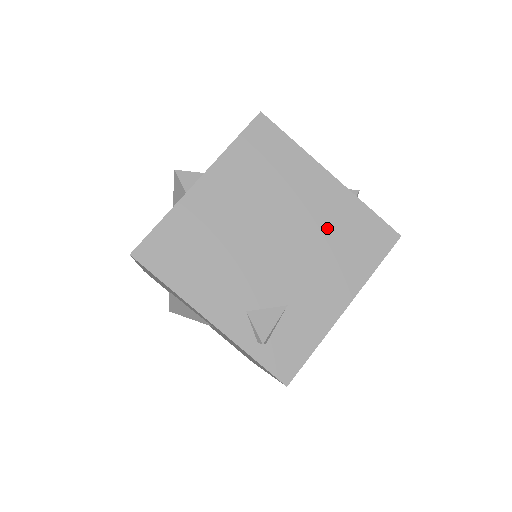
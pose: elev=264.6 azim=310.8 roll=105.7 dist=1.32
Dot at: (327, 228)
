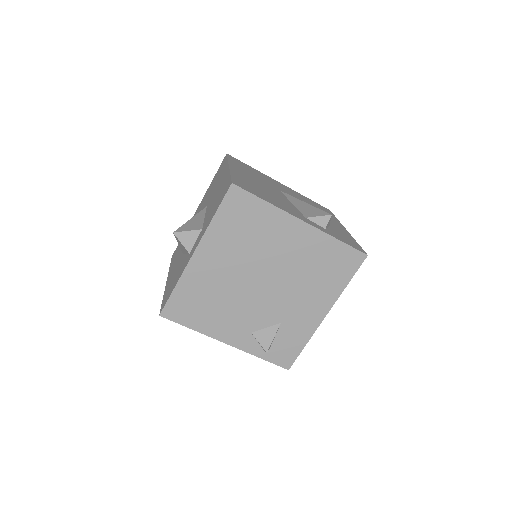
Dot at: (304, 264)
